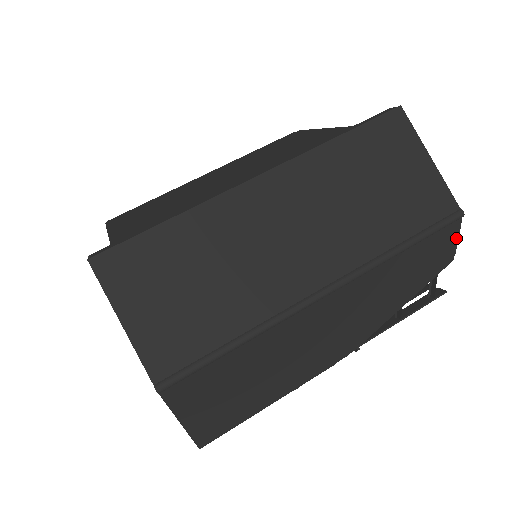
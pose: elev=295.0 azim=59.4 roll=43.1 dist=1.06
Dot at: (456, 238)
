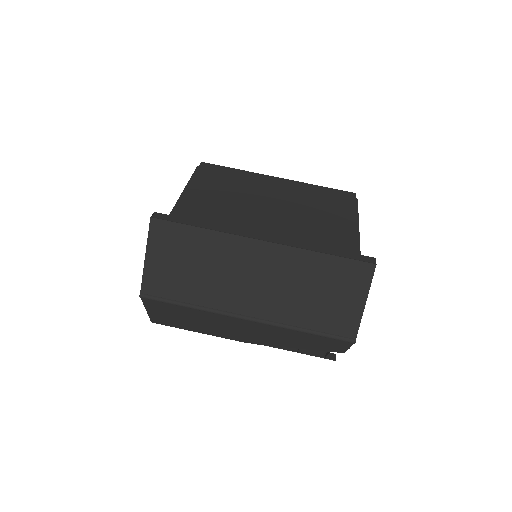
Dot at: (347, 347)
